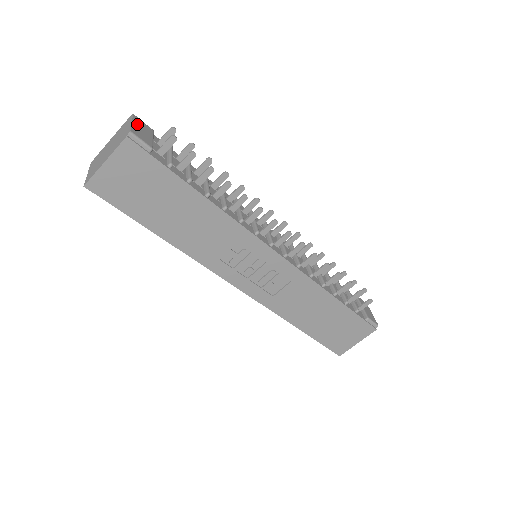
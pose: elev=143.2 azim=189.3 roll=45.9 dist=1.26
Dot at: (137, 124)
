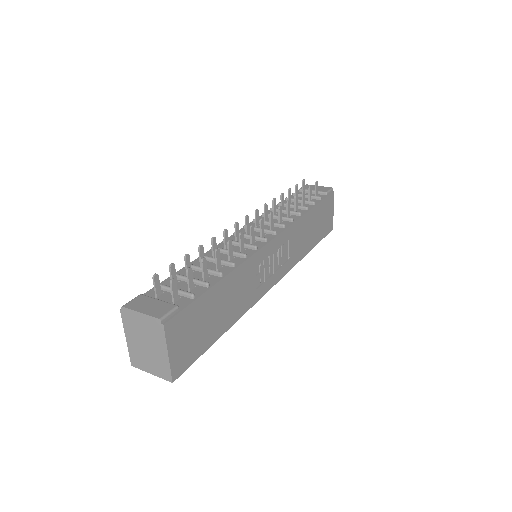
Dot at: (141, 308)
